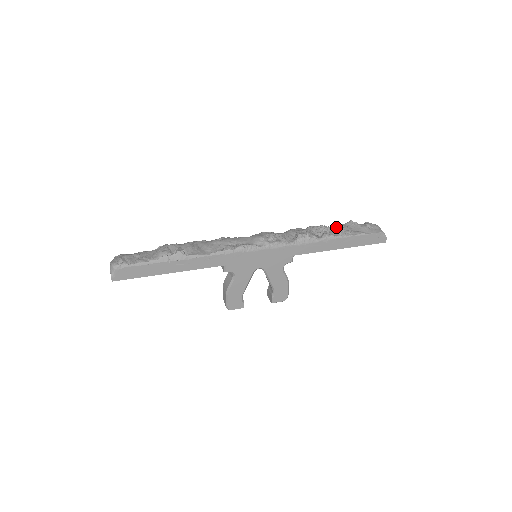
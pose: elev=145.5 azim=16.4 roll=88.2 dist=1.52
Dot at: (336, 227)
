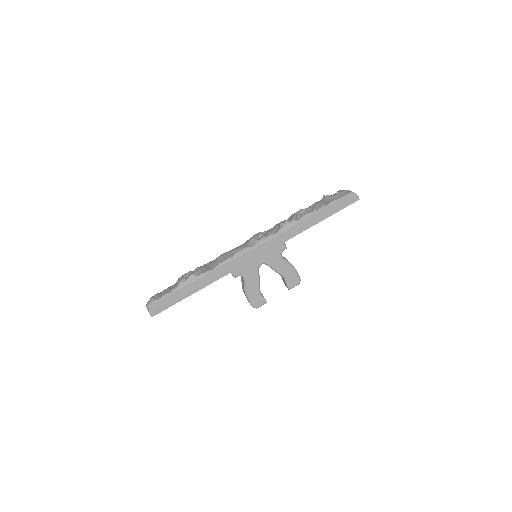
Dot at: occluded
